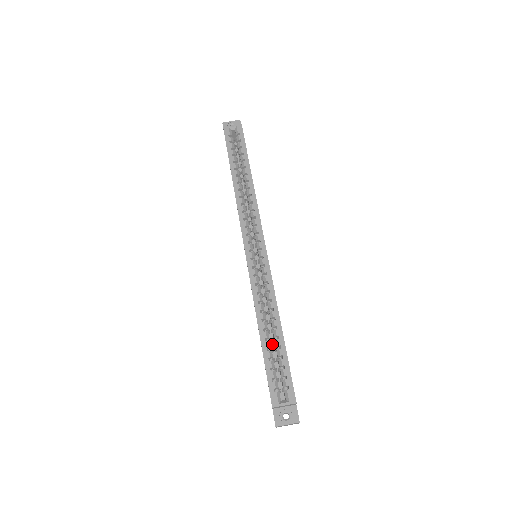
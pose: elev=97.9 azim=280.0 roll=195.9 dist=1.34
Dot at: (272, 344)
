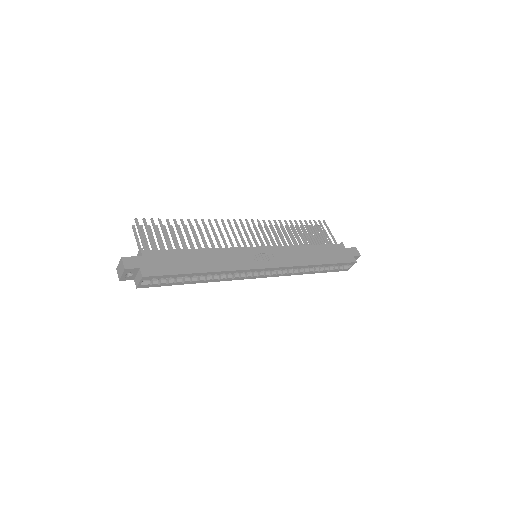
Dot at: occluded
